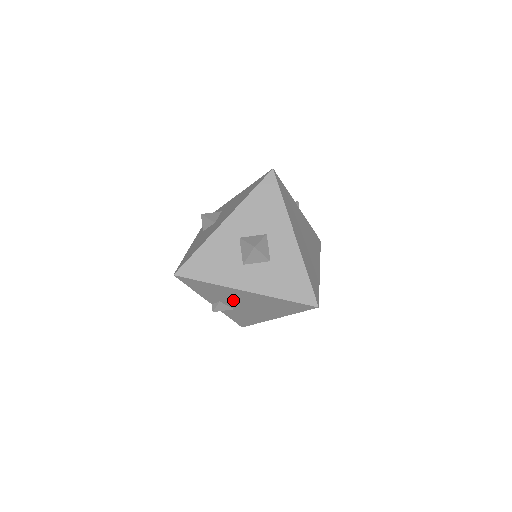
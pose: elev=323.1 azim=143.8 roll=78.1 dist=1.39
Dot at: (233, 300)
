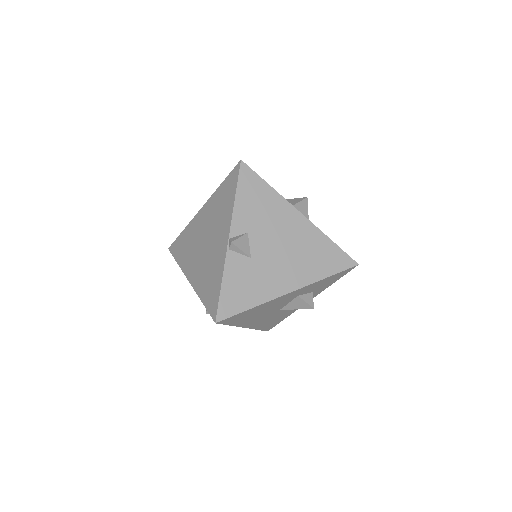
Dot at: (269, 232)
